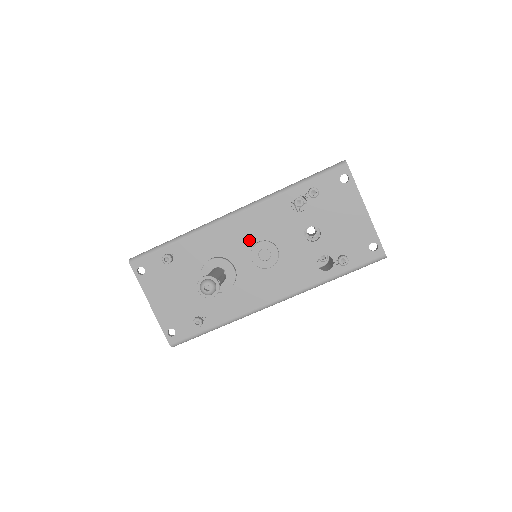
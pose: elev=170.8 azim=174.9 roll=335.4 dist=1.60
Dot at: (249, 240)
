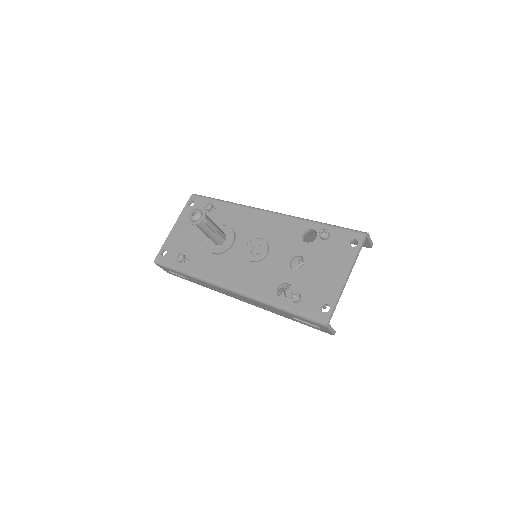
Dot at: (259, 234)
